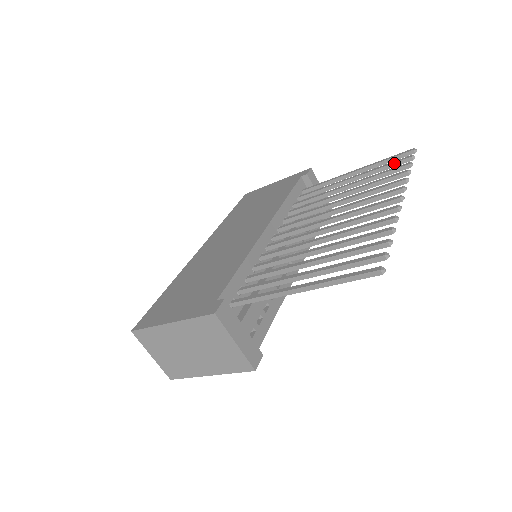
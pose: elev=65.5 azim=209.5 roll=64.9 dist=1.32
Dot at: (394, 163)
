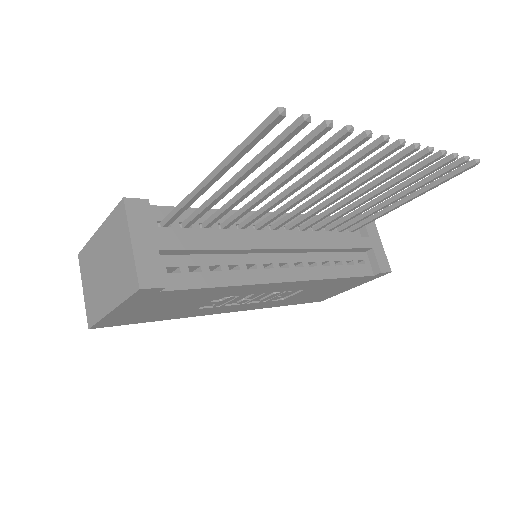
Dot at: (443, 168)
